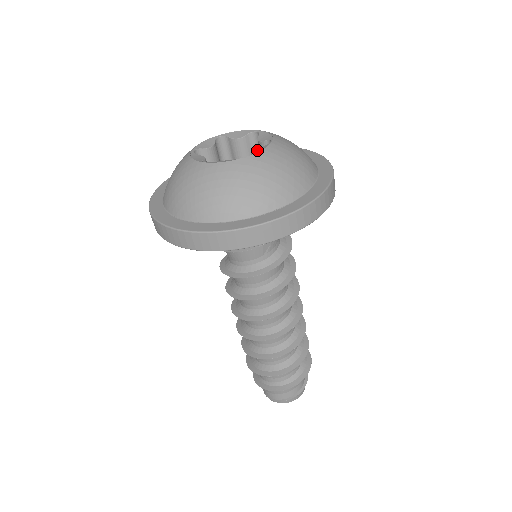
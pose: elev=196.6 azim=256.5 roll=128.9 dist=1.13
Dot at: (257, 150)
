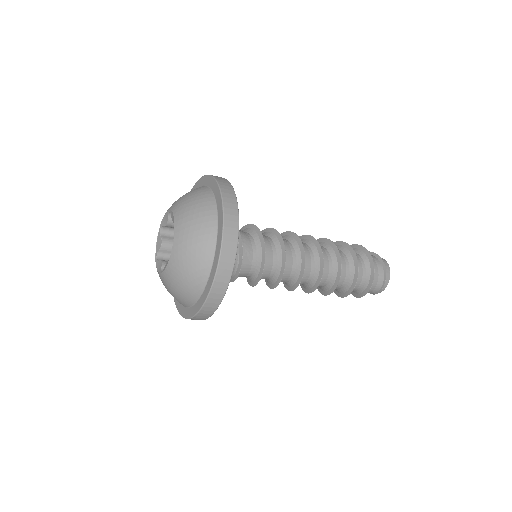
Dot at: occluded
